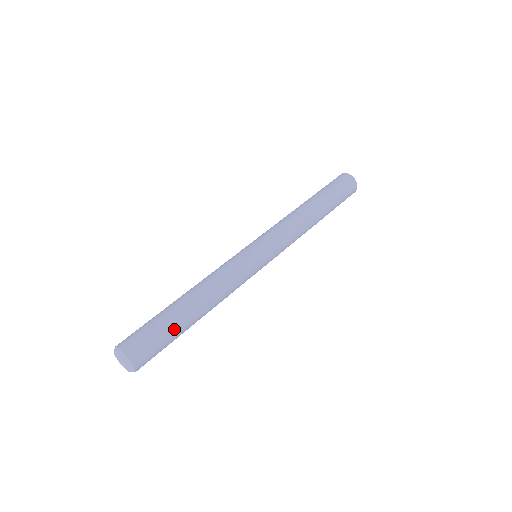
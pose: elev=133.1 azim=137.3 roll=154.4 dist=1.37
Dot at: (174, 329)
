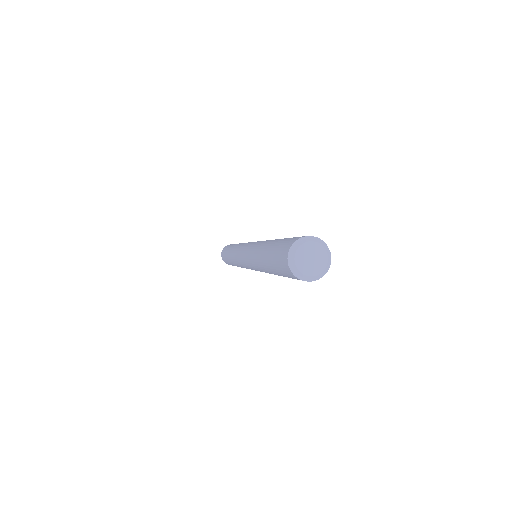
Dot at: occluded
